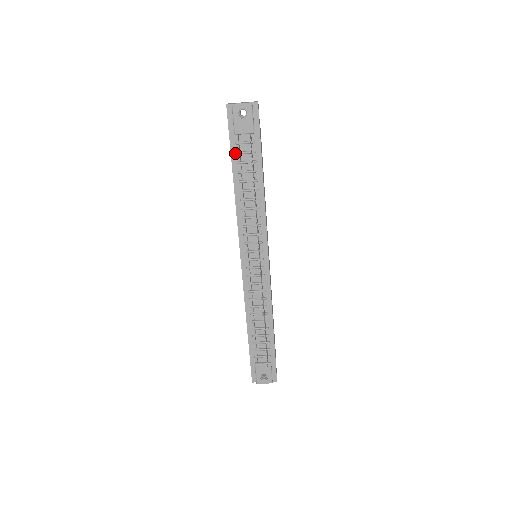
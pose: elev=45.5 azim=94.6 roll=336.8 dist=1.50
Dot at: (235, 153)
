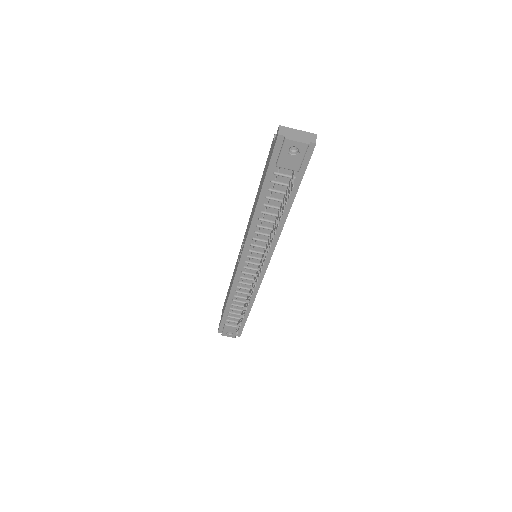
Dot at: (269, 180)
